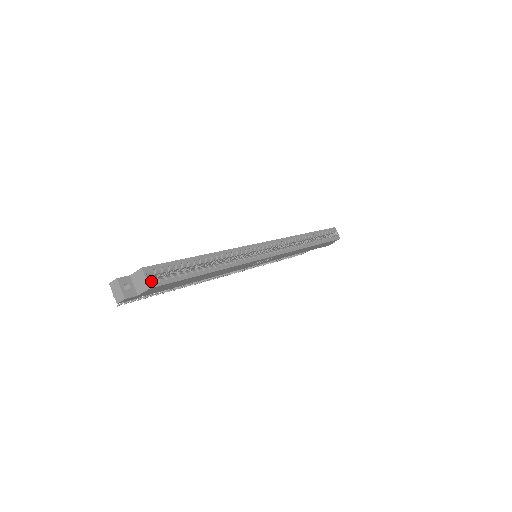
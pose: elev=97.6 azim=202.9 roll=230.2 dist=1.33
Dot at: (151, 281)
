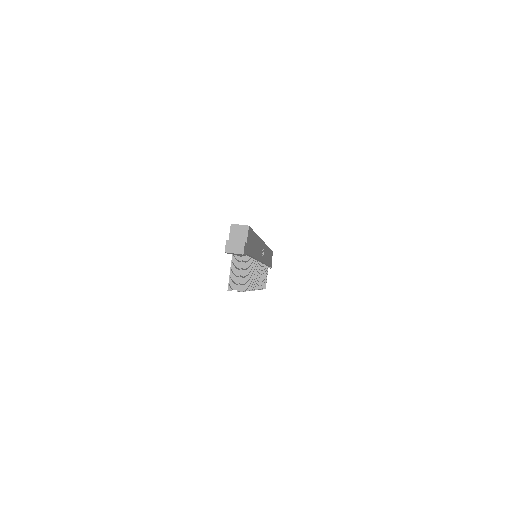
Dot at: (244, 226)
